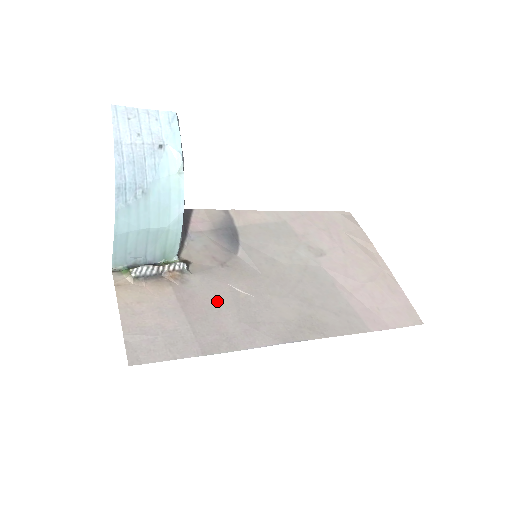
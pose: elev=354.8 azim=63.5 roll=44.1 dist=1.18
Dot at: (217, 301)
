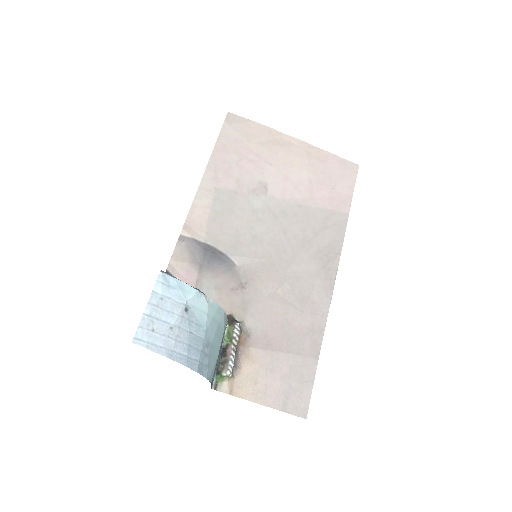
Dot at: (278, 317)
